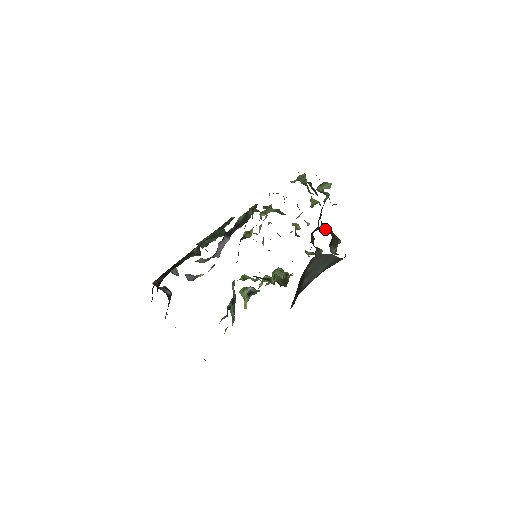
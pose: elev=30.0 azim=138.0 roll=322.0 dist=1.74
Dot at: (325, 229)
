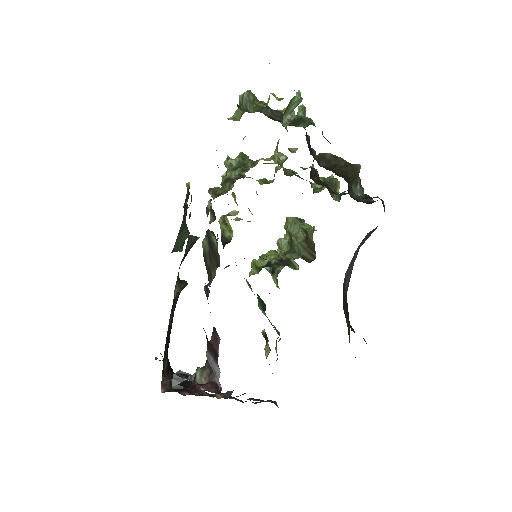
Dot at: (328, 165)
